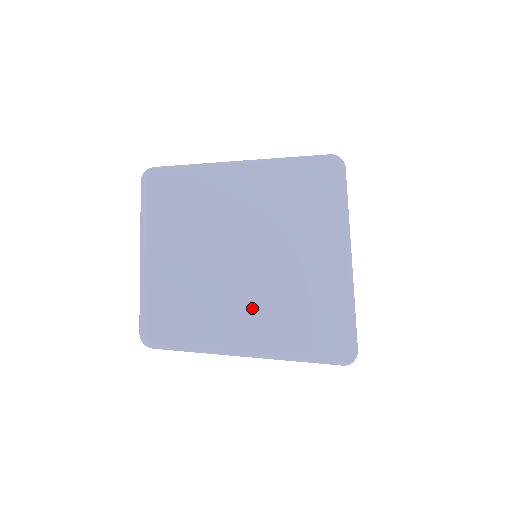
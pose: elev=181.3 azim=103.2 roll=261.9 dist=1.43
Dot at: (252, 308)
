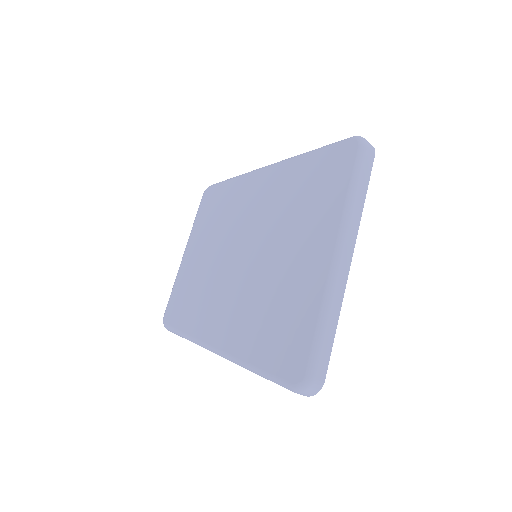
Dot at: (228, 304)
